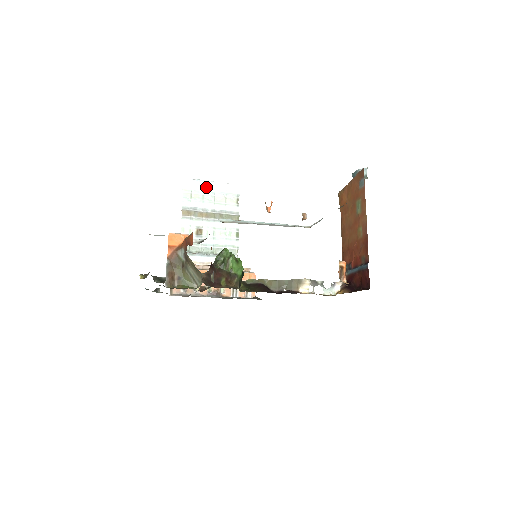
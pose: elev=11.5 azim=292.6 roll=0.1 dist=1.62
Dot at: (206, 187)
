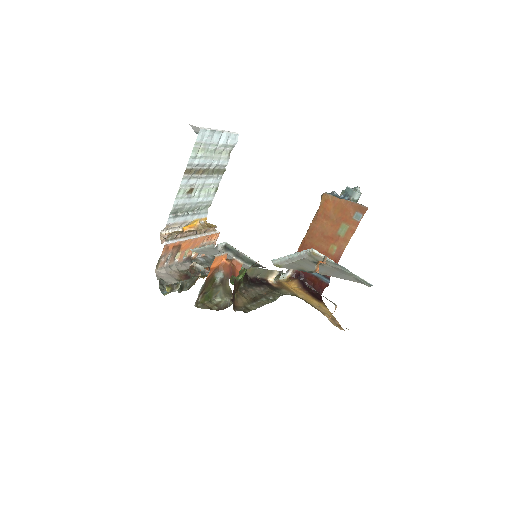
Dot at: (214, 139)
